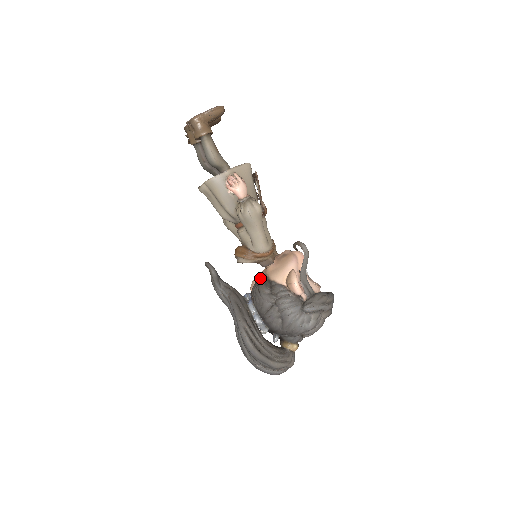
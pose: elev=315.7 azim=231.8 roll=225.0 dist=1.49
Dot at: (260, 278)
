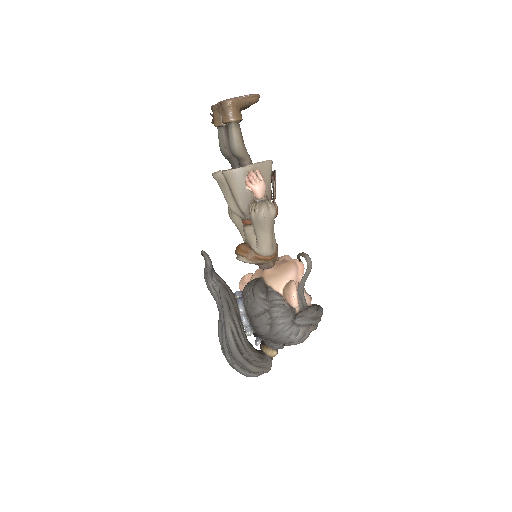
Dot at: (255, 279)
